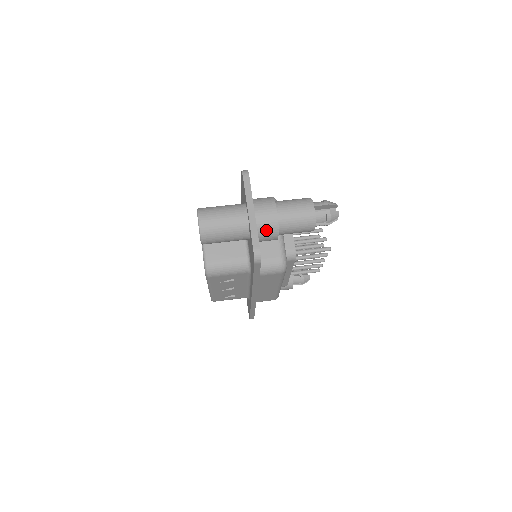
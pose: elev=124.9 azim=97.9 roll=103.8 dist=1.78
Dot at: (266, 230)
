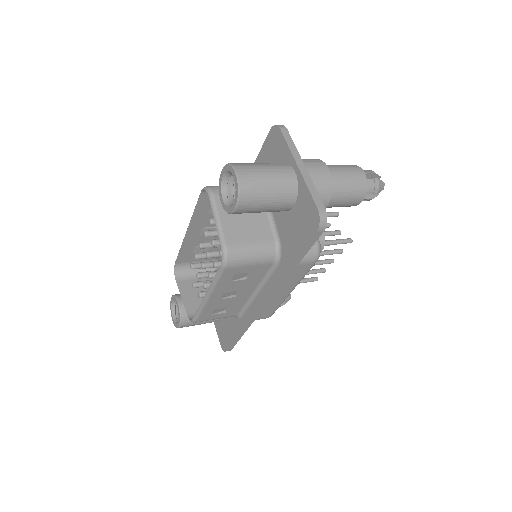
Dot at: occluded
